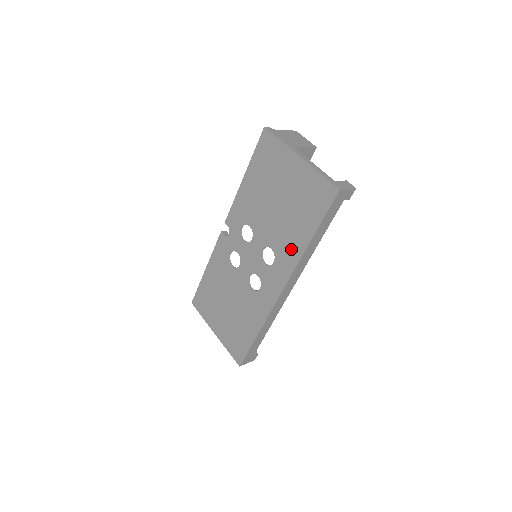
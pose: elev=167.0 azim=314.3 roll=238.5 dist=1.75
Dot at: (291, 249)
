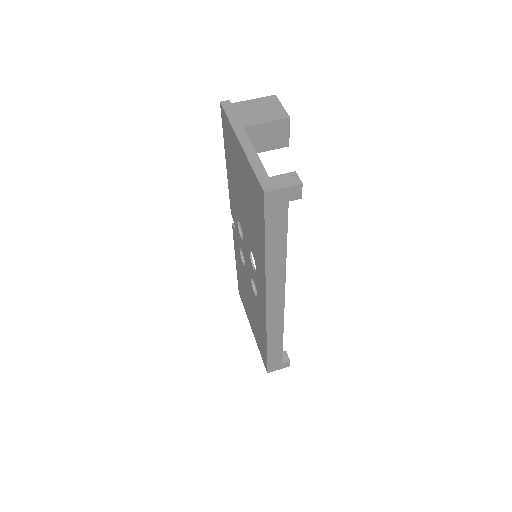
Dot at: (259, 259)
